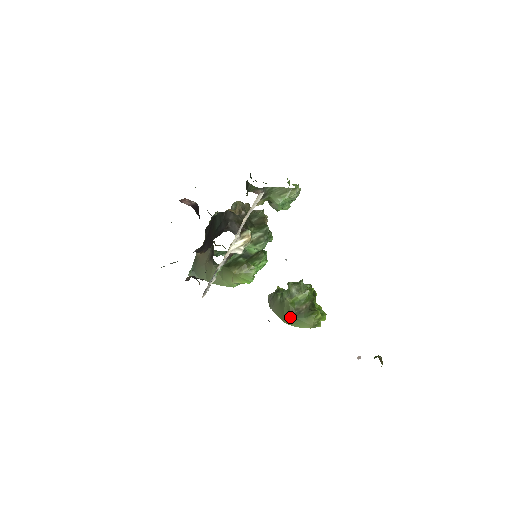
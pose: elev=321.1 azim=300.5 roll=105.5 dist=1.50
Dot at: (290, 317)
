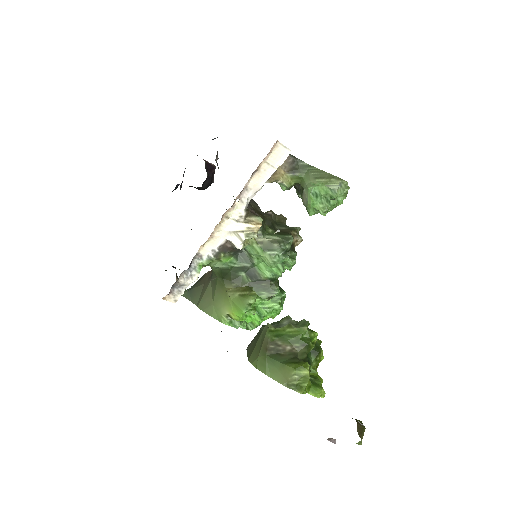
Dot at: (259, 352)
